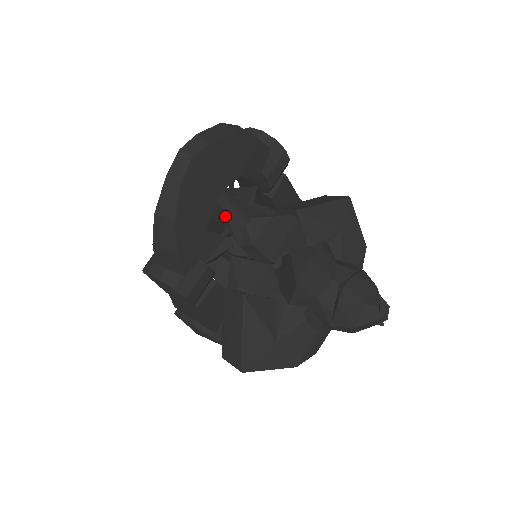
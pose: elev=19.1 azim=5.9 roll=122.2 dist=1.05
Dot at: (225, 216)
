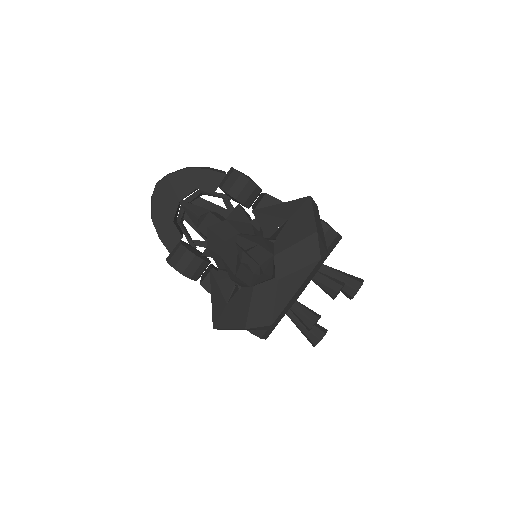
Dot at: (189, 216)
